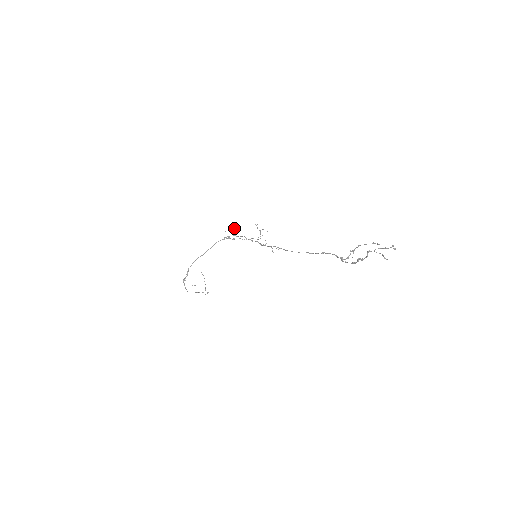
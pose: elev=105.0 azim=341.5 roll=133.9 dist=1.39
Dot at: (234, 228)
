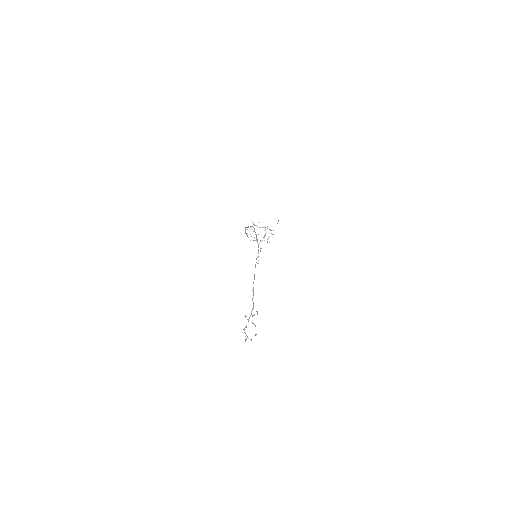
Dot at: occluded
